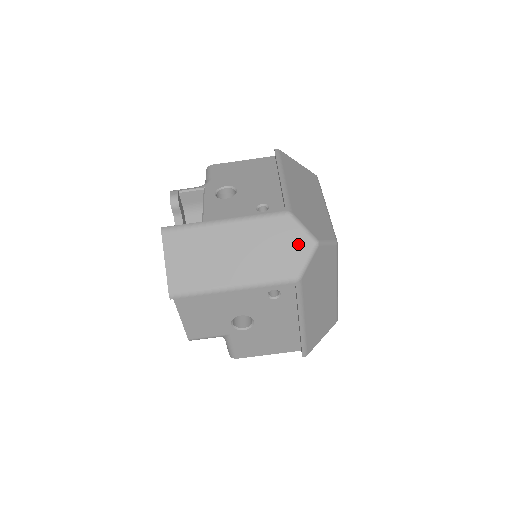
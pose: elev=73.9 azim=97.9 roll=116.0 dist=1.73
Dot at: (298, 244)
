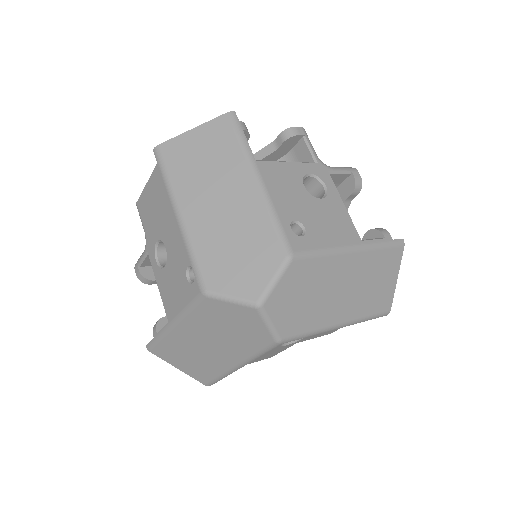
Dot at: (243, 317)
